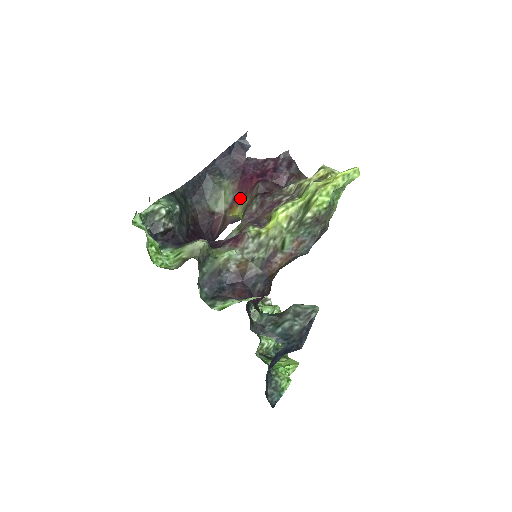
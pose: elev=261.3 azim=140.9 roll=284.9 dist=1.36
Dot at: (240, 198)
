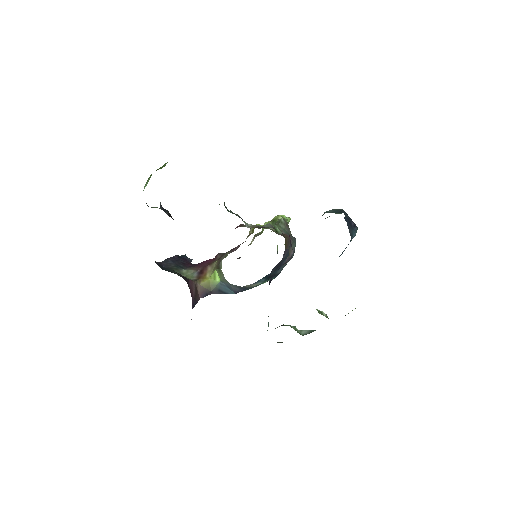
Dot at: (206, 268)
